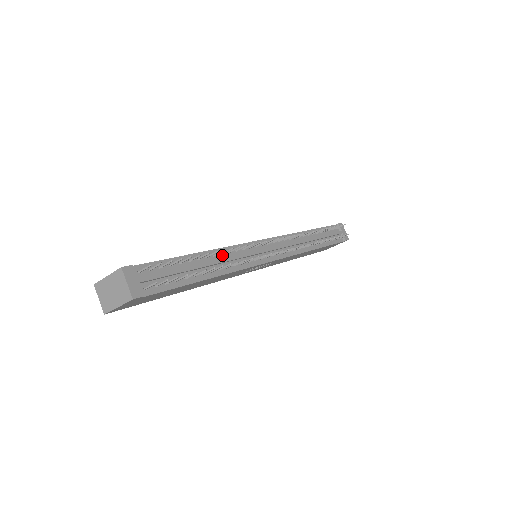
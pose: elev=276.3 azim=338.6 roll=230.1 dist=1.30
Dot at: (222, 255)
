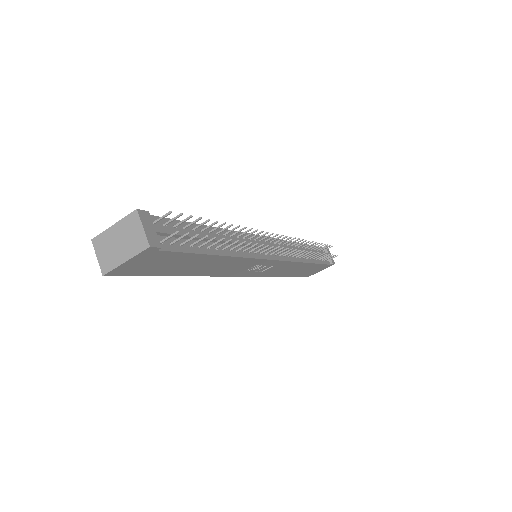
Dot at: (231, 237)
